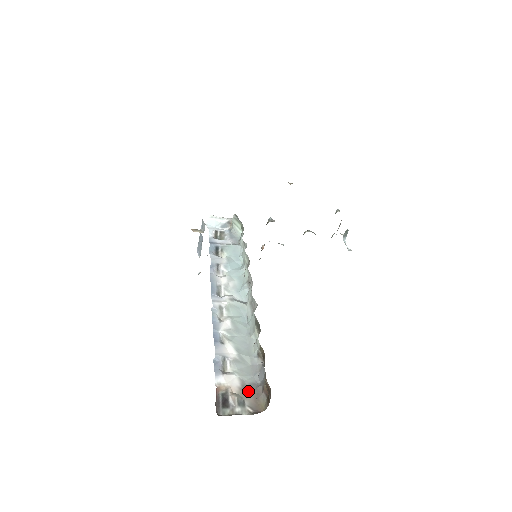
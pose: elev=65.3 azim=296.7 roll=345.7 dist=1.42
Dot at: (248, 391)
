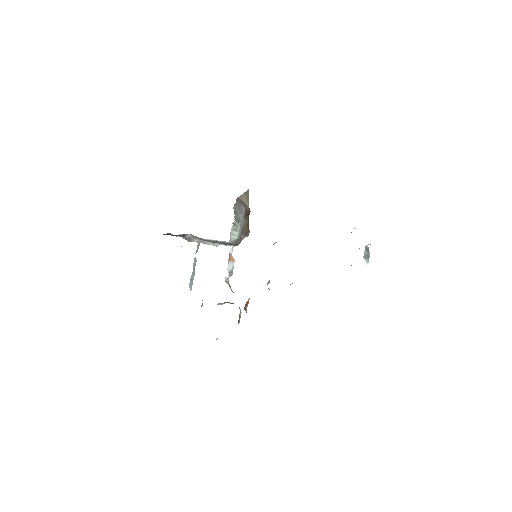
Dot at: occluded
